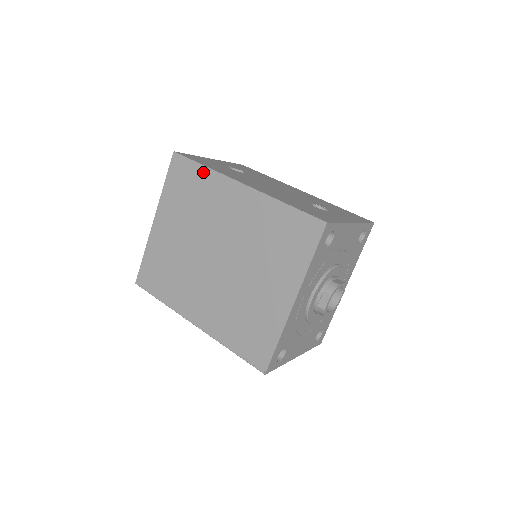
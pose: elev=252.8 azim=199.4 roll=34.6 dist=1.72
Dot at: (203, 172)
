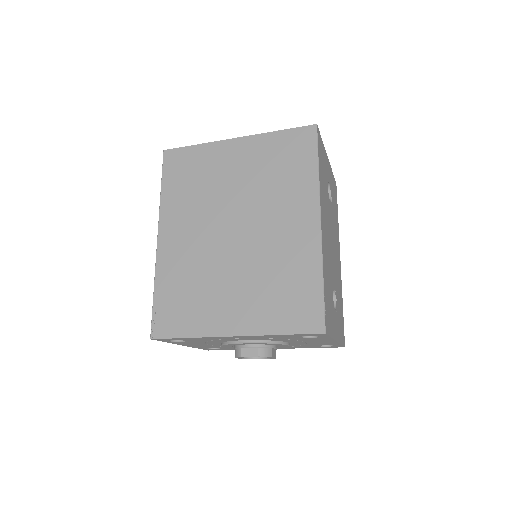
Dot at: (312, 170)
